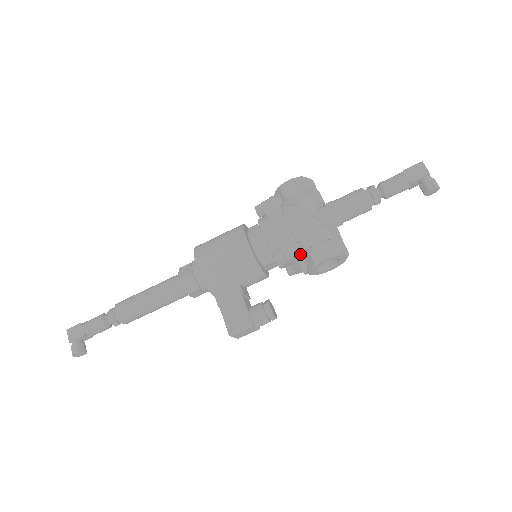
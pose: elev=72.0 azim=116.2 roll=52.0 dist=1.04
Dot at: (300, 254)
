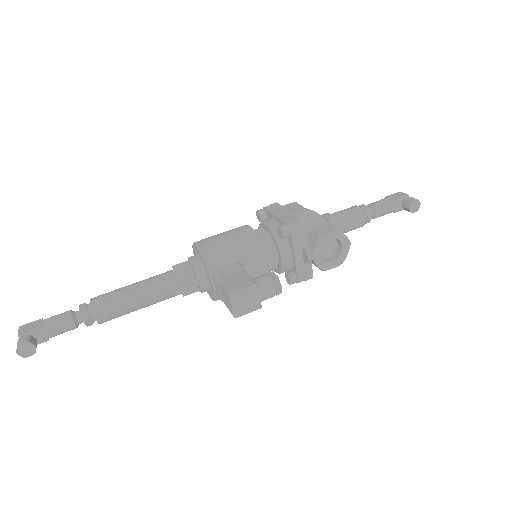
Dot at: (304, 227)
